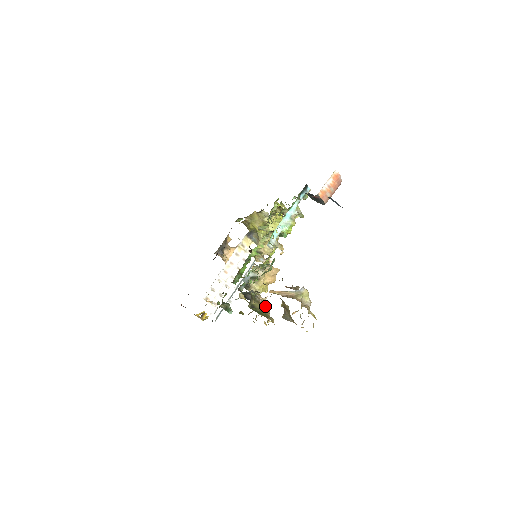
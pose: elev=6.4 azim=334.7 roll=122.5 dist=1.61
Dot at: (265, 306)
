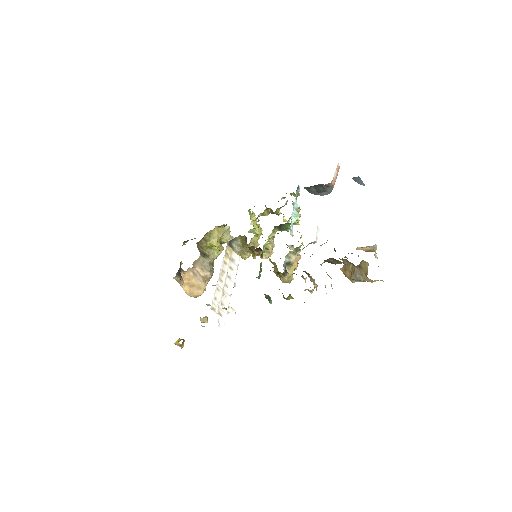
Dot at: occluded
